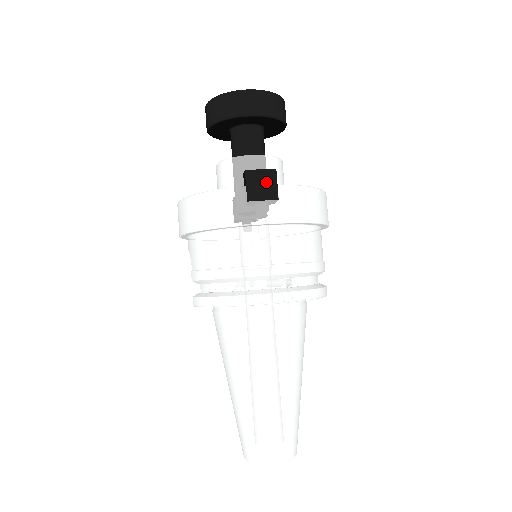
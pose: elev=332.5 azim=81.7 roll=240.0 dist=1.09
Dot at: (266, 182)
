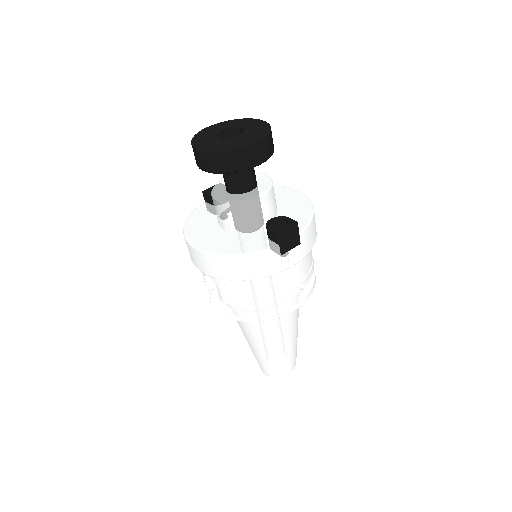
Dot at: (292, 235)
